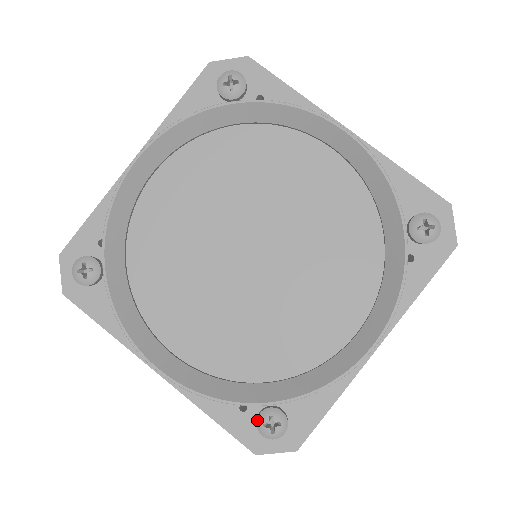
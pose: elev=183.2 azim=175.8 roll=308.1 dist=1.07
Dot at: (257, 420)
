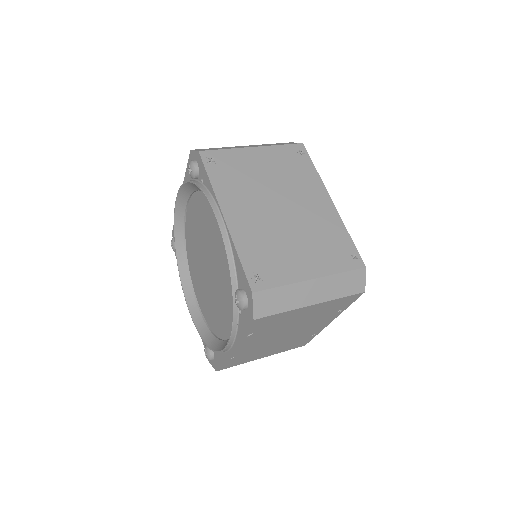
Dot at: occluded
